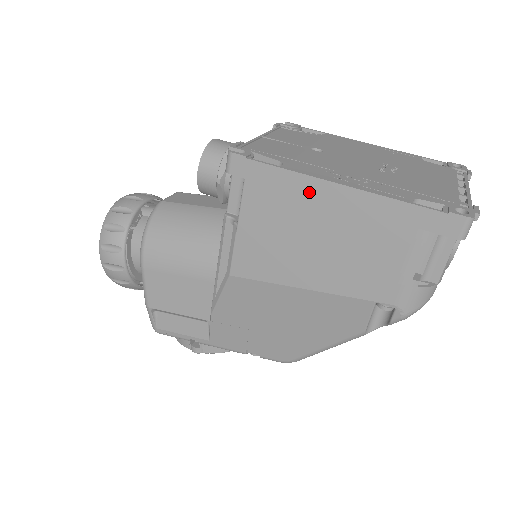
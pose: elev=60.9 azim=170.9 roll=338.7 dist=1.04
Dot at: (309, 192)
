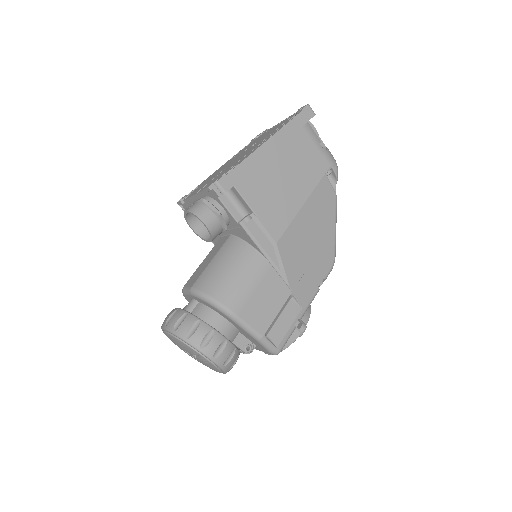
Dot at: (260, 159)
